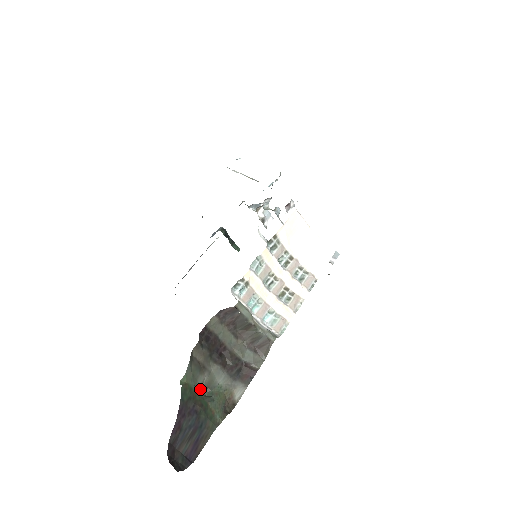
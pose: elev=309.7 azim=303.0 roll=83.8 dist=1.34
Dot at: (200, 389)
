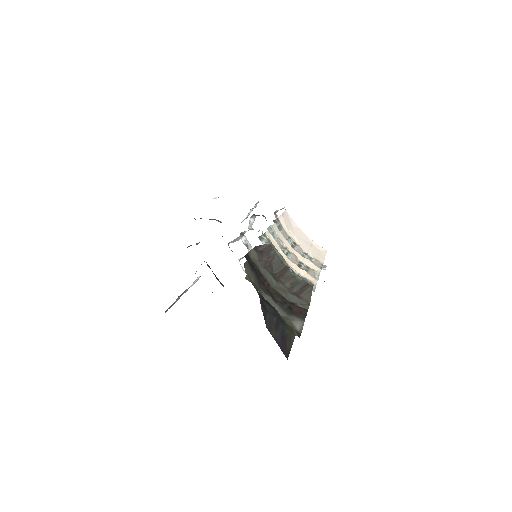
Dot at: occluded
